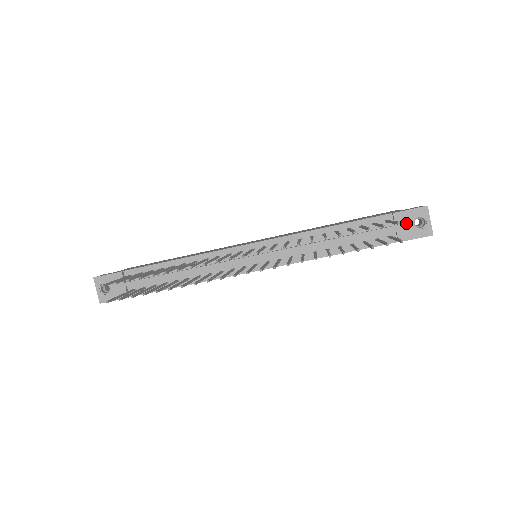
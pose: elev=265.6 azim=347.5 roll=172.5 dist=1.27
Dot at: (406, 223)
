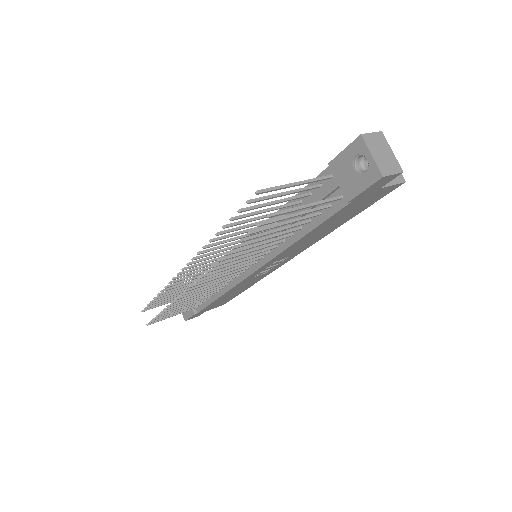
Dot at: (346, 172)
